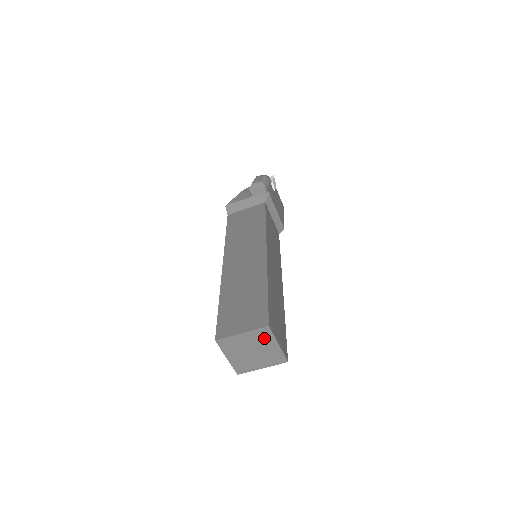
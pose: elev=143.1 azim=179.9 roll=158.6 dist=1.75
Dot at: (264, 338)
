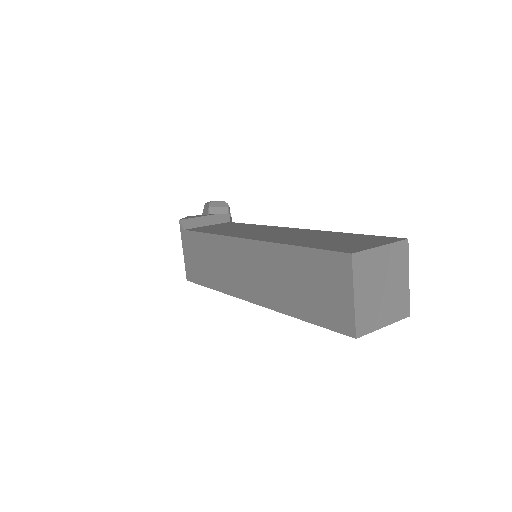
Dot at: (399, 262)
